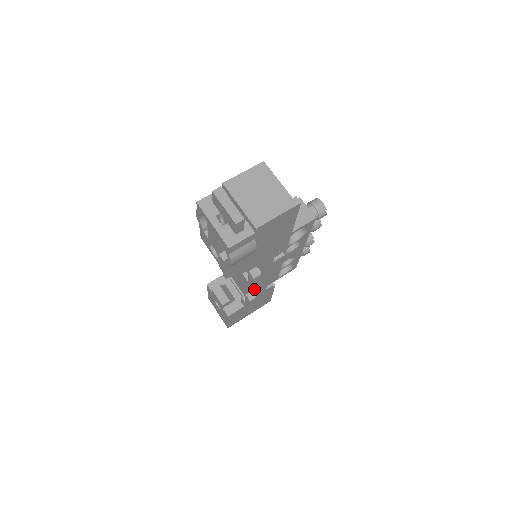
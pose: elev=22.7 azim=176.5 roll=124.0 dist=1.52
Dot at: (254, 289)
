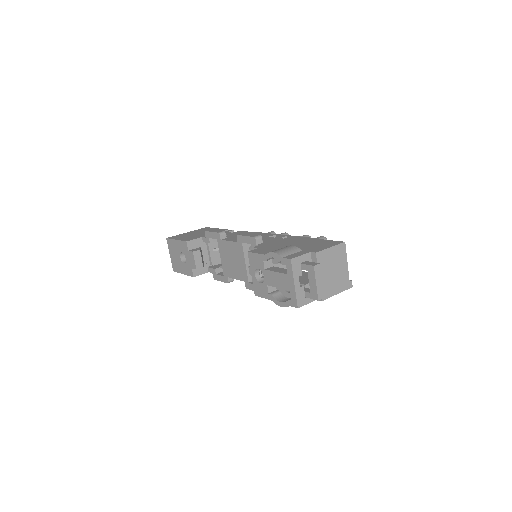
Dot at: occluded
